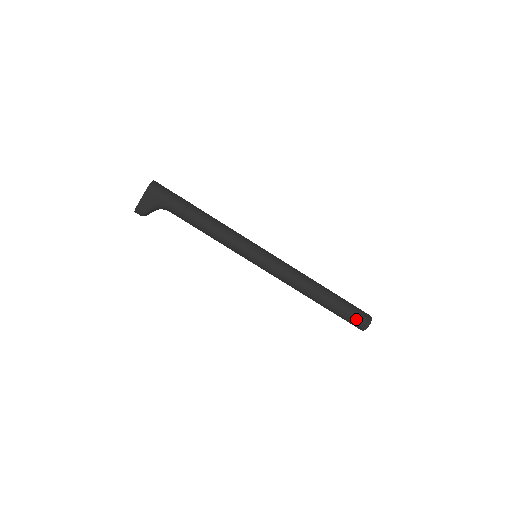
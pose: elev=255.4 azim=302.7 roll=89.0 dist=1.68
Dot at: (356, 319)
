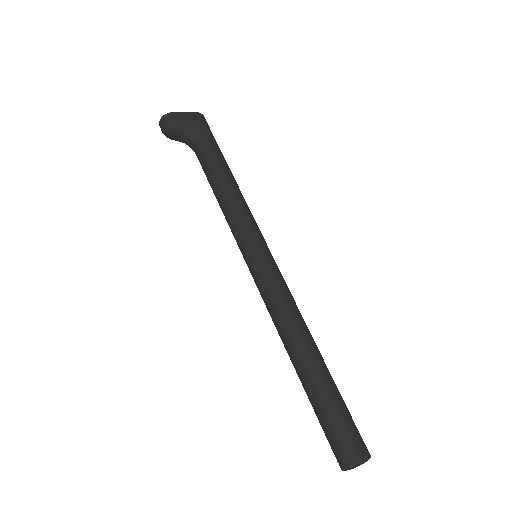
Dot at: (352, 432)
